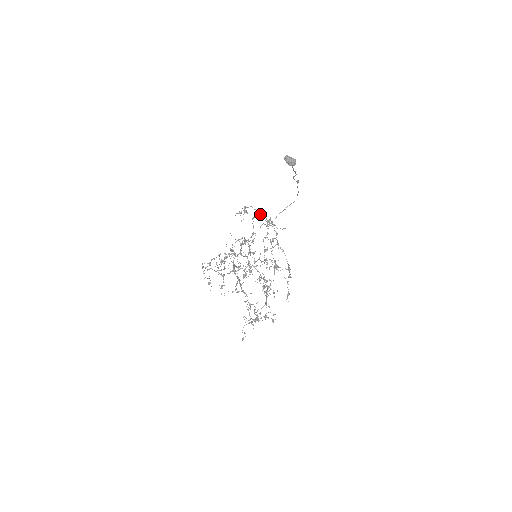
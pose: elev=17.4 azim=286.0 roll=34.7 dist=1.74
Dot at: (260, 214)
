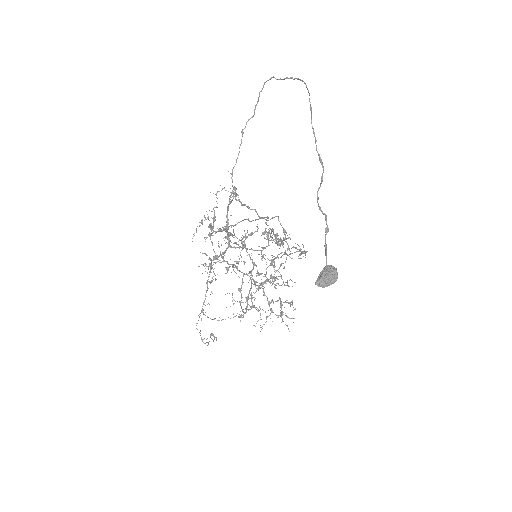
Dot at: occluded
